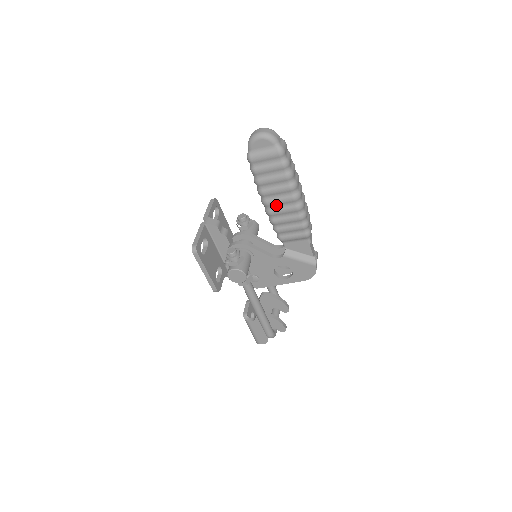
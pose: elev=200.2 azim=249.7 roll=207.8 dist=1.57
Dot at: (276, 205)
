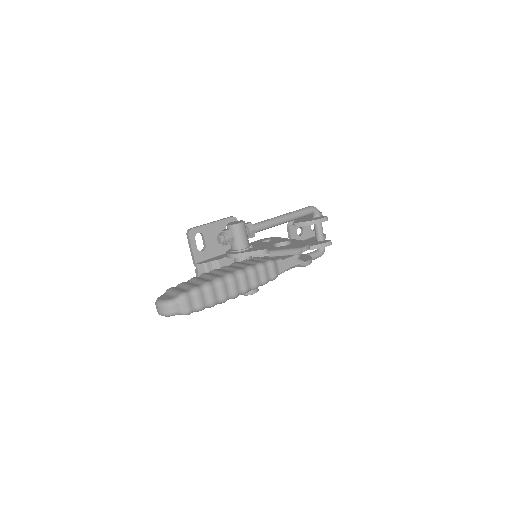
Dot at: occluded
